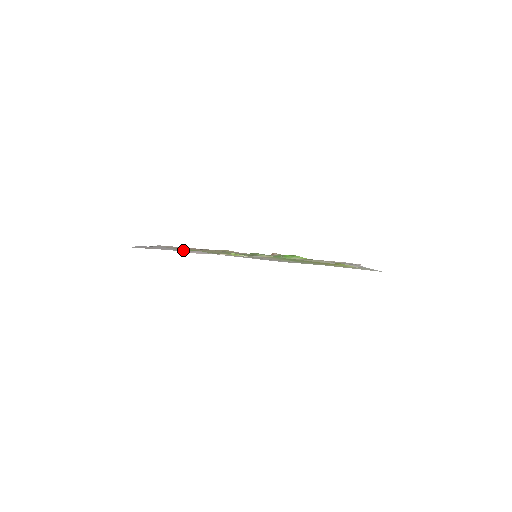
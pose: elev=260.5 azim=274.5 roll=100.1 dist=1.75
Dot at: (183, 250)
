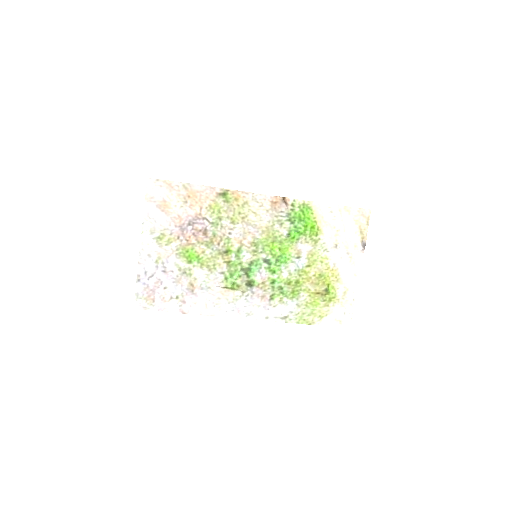
Dot at: (182, 273)
